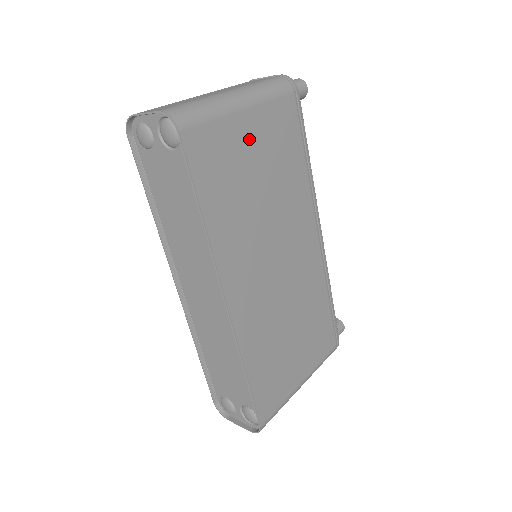
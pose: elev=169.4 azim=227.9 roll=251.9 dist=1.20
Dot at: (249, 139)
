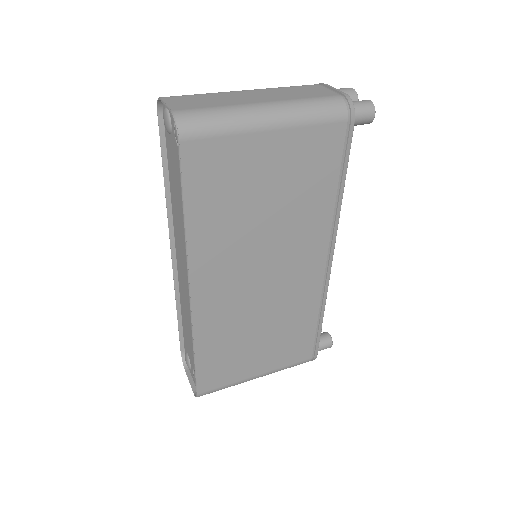
Dot at: (266, 159)
